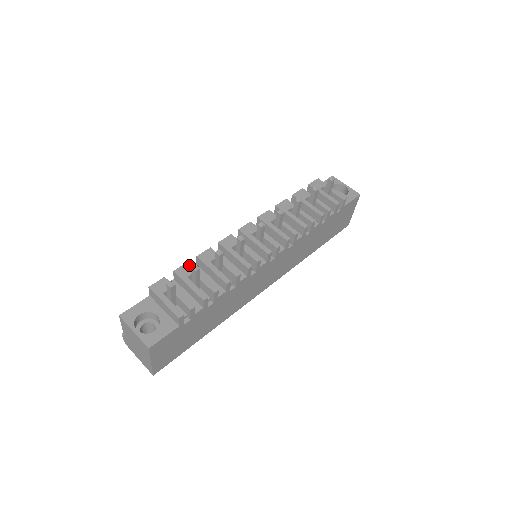
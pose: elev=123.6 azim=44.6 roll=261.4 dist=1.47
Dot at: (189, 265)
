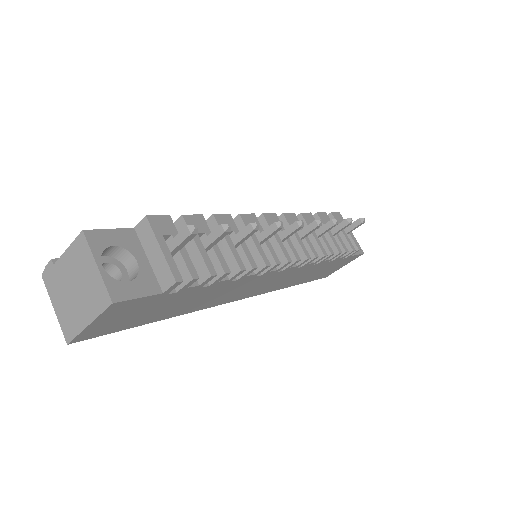
Dot at: (203, 219)
